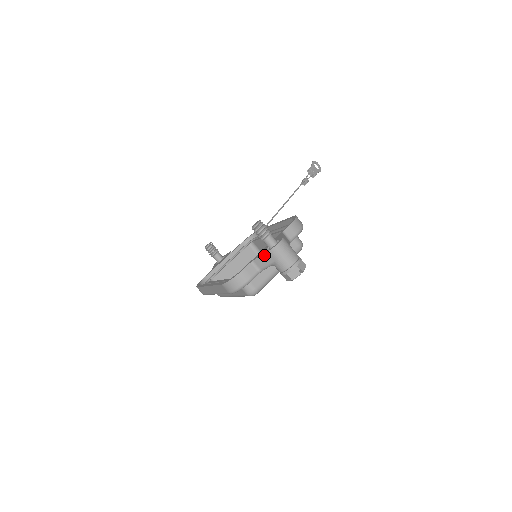
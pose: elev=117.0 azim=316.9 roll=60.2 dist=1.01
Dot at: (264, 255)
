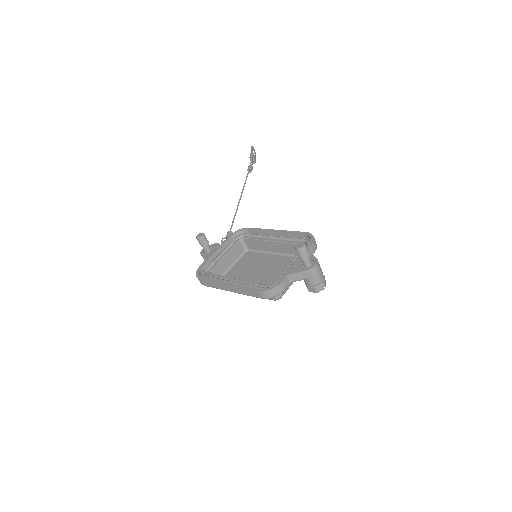
Dot at: (302, 272)
